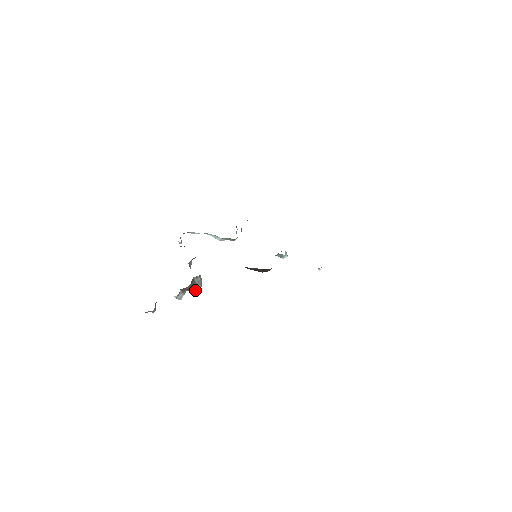
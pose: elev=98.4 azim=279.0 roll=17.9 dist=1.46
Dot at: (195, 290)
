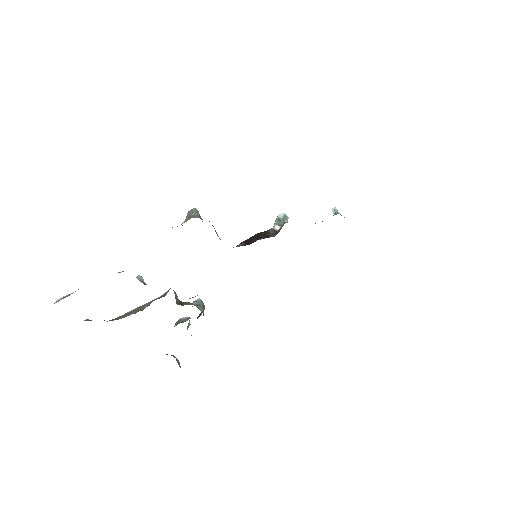
Dot at: (201, 314)
